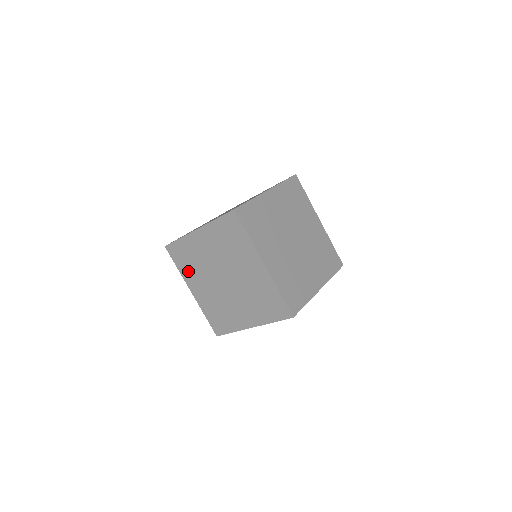
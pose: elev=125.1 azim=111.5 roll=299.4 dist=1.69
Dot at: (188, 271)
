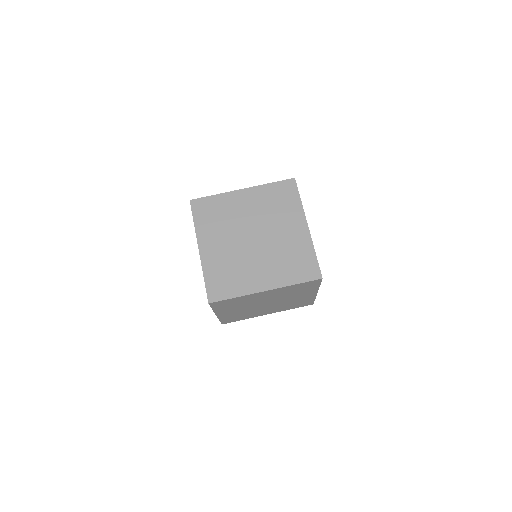
Dot at: occluded
